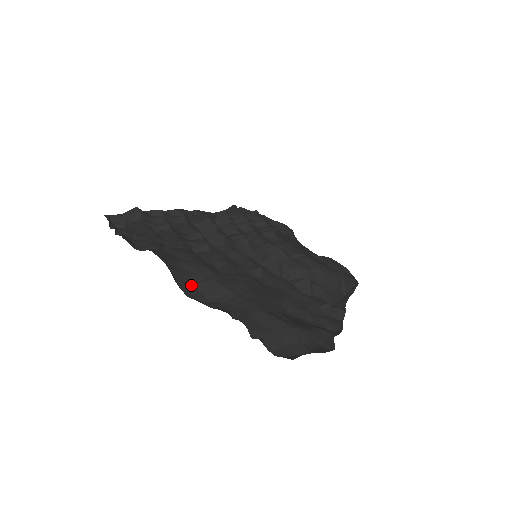
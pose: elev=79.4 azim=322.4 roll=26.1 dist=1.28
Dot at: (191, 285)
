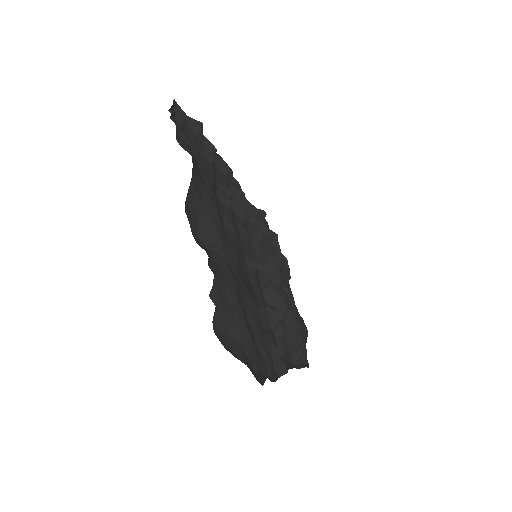
Dot at: (195, 209)
